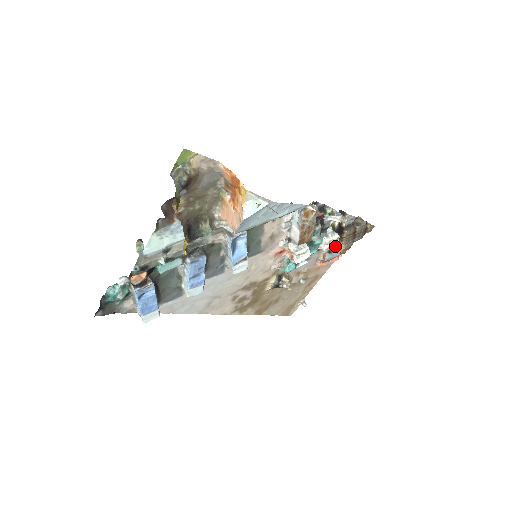
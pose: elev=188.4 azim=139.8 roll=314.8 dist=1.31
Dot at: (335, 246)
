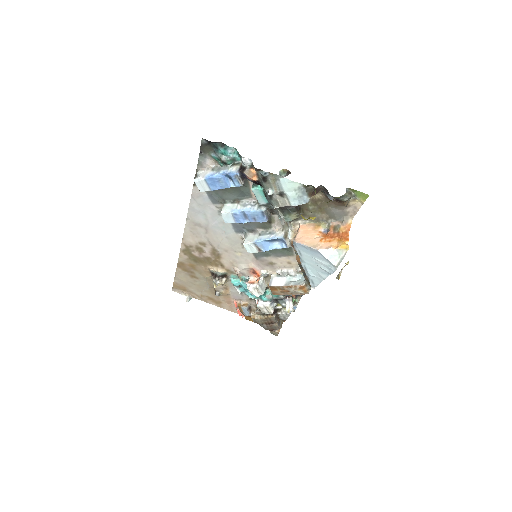
Dot at: (259, 312)
